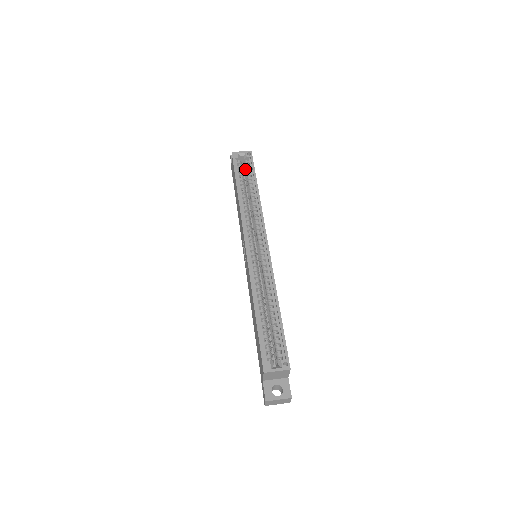
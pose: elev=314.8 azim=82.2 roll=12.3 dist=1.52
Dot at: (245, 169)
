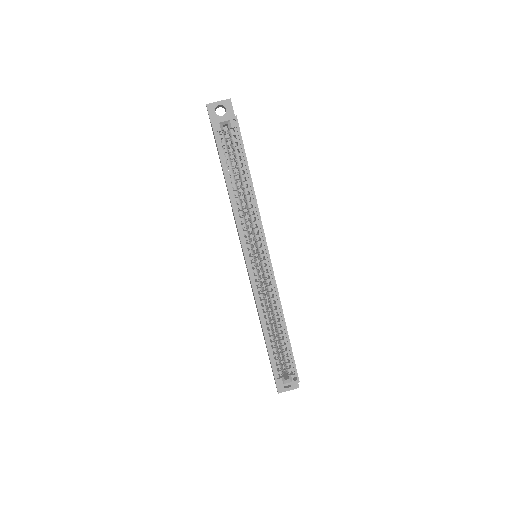
Dot at: (231, 144)
